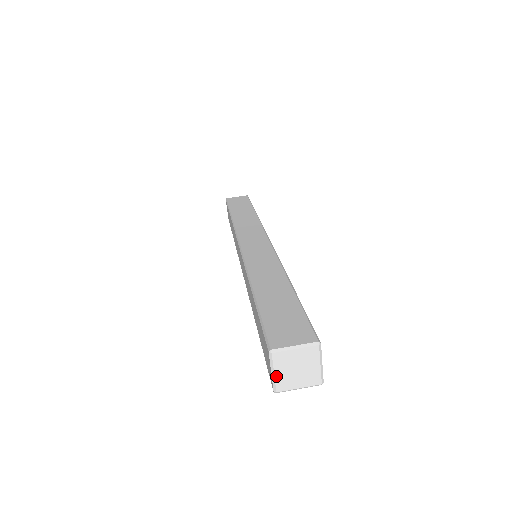
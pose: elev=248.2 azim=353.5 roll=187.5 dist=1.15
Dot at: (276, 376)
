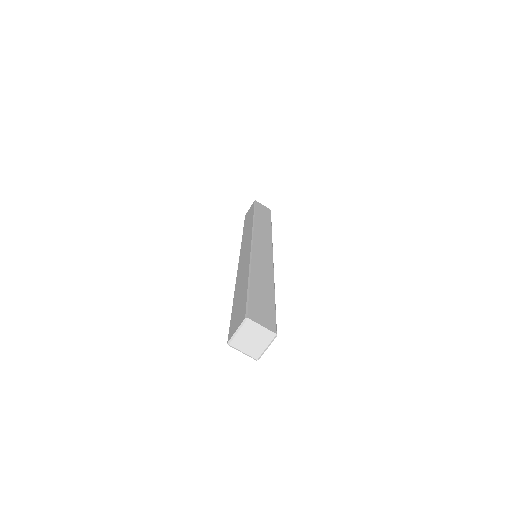
Dot at: (246, 353)
